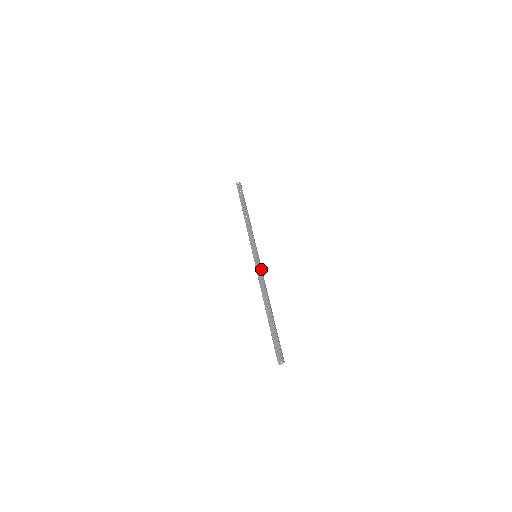
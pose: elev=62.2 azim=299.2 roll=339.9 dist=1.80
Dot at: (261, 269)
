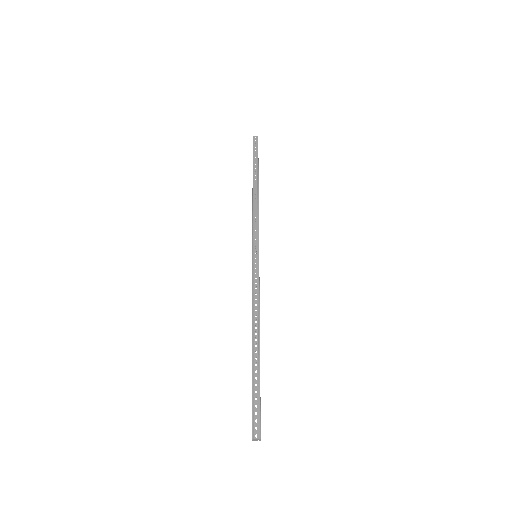
Dot at: (259, 279)
